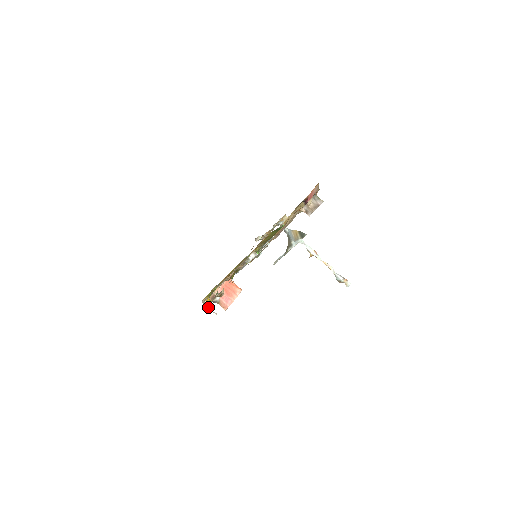
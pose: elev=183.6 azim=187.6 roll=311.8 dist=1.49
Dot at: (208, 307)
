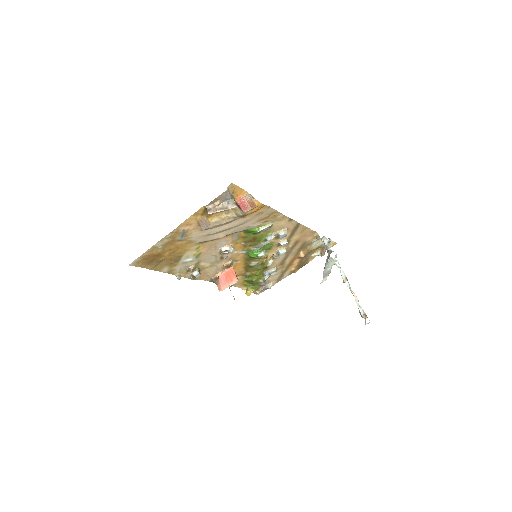
Dot at: (178, 275)
